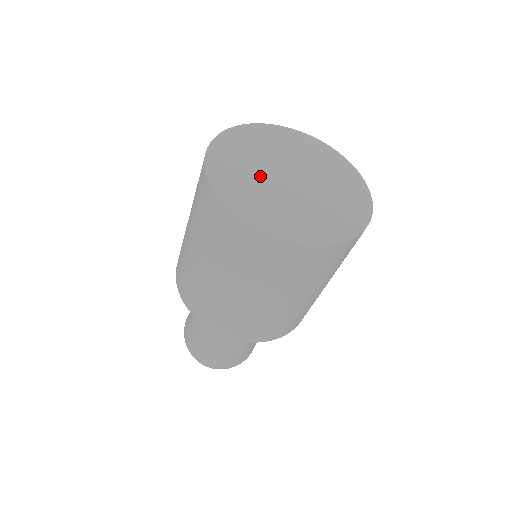
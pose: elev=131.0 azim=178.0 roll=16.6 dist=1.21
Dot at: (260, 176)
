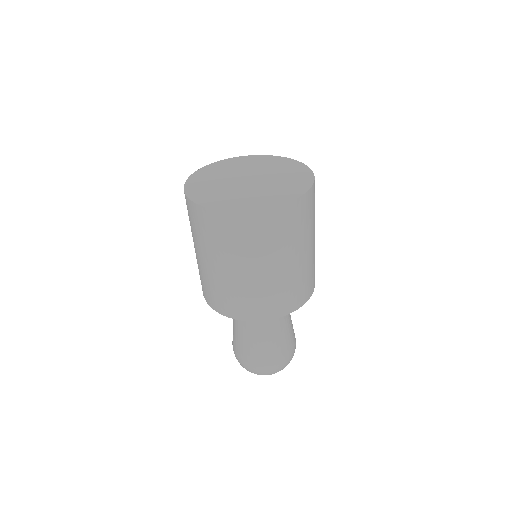
Dot at: (230, 189)
